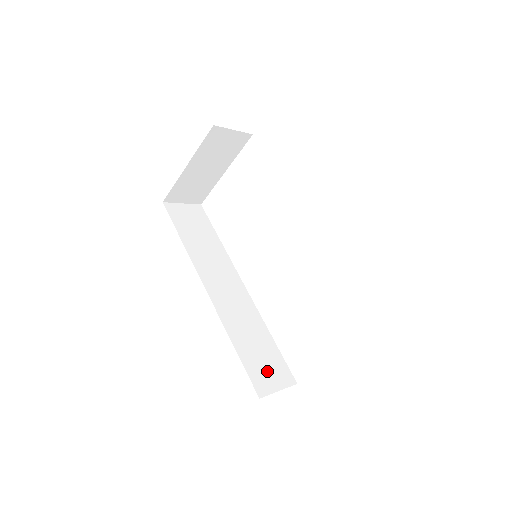
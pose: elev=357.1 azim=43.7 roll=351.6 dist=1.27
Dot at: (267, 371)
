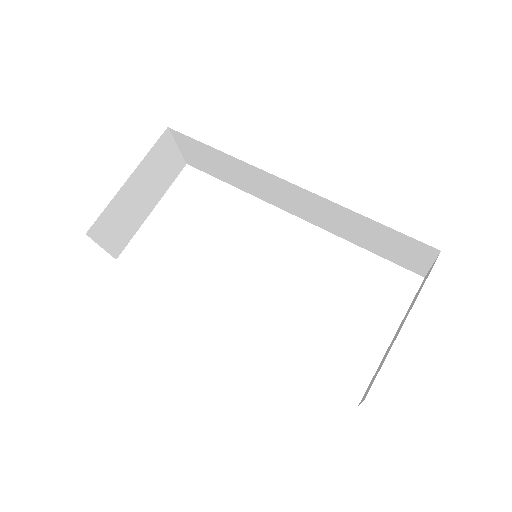
Dot at: occluded
